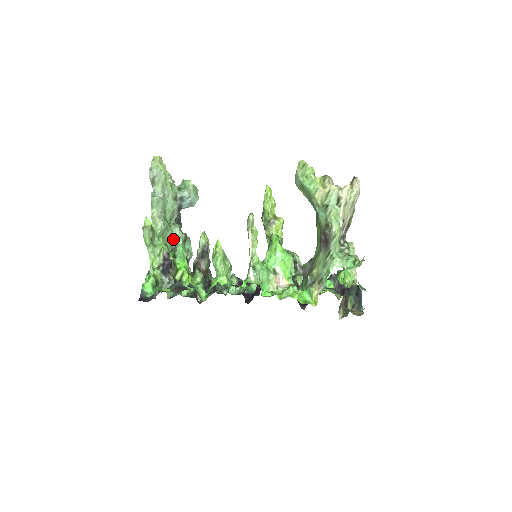
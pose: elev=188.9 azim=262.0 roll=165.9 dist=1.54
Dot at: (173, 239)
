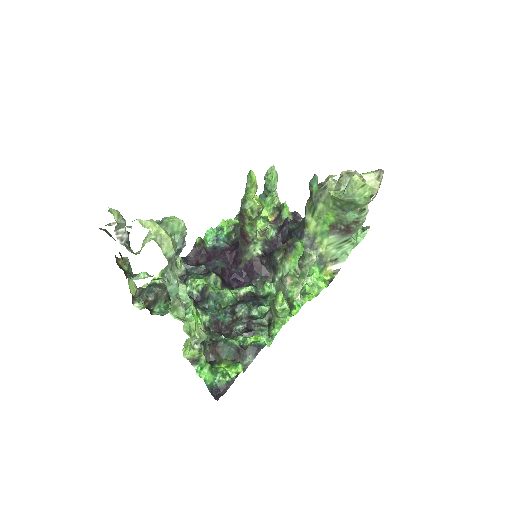
Dot at: occluded
